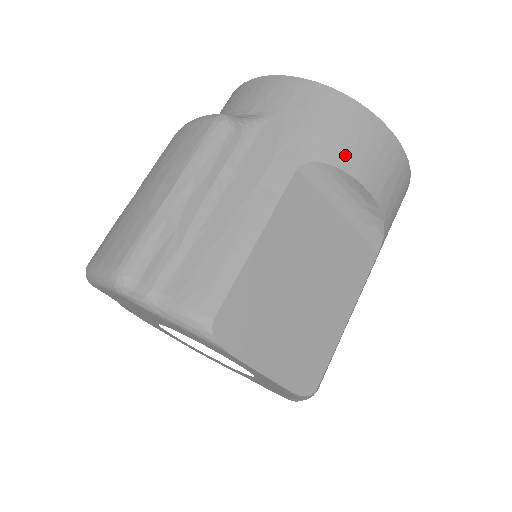
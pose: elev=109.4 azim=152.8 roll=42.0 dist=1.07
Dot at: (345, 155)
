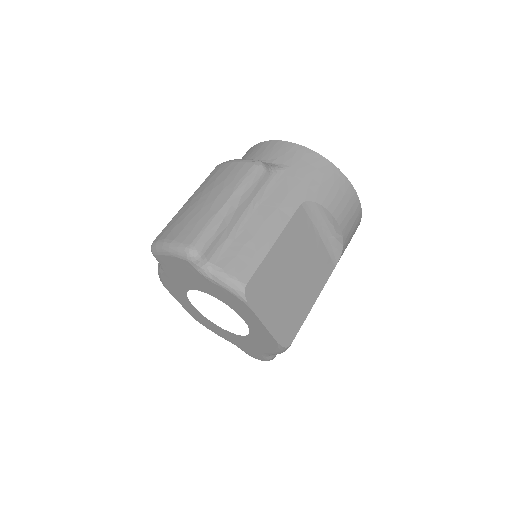
Dot at: (329, 200)
